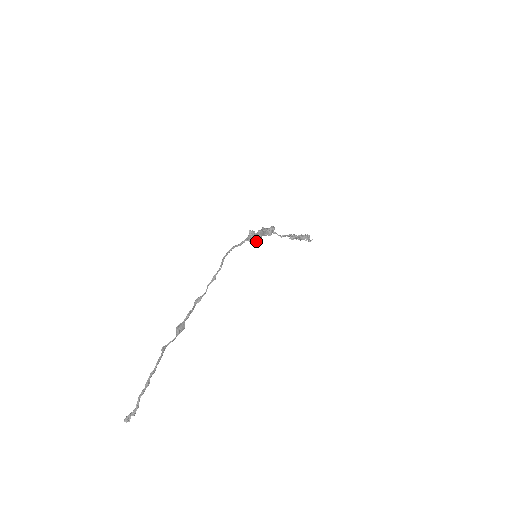
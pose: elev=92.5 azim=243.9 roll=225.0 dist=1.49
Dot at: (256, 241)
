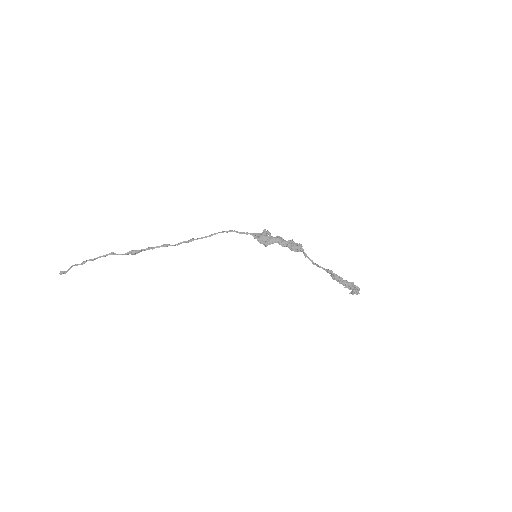
Dot at: (261, 241)
